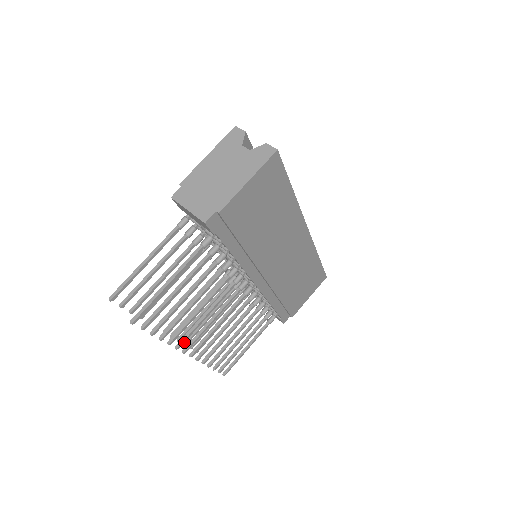
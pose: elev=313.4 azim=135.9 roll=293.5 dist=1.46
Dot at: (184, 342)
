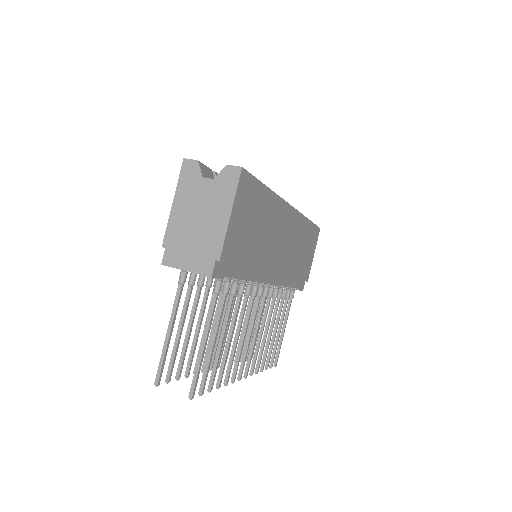
Dot at: (236, 373)
